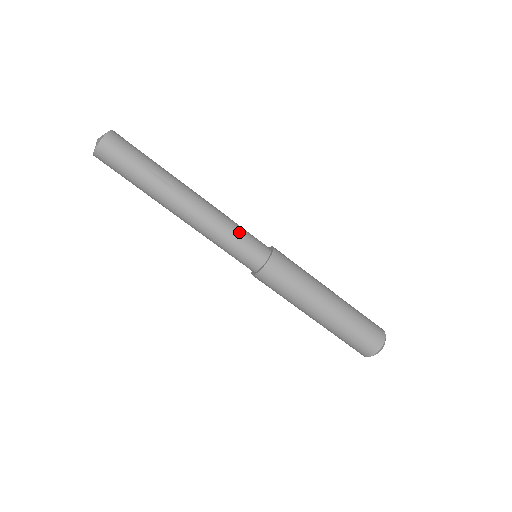
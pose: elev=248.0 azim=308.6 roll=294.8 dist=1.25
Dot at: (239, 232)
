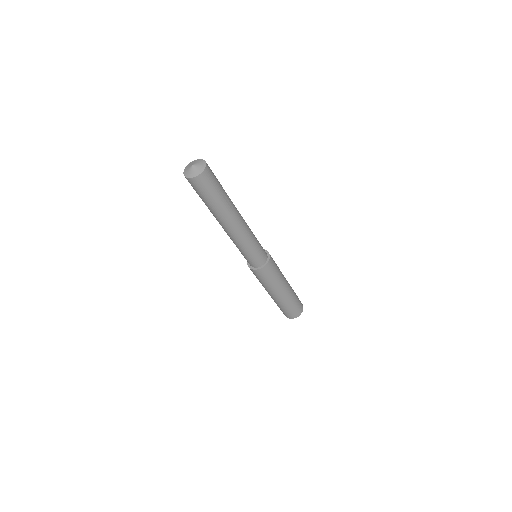
Dot at: (257, 242)
